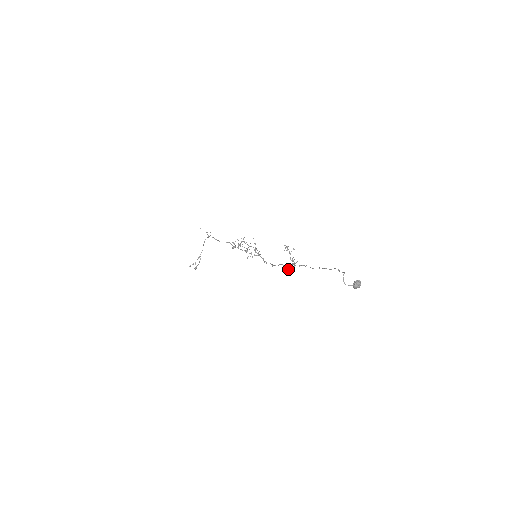
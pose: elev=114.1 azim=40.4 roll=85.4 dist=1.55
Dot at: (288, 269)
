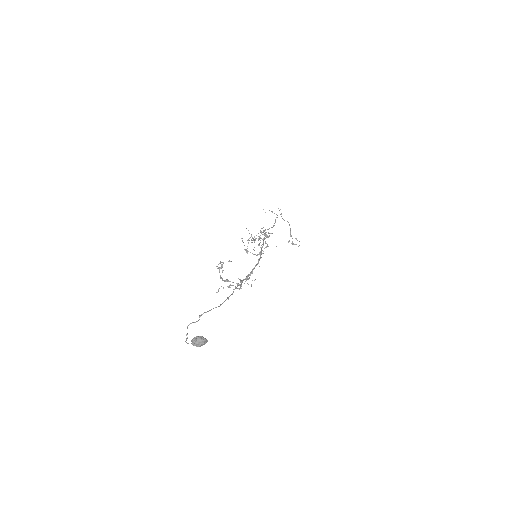
Dot at: (241, 285)
